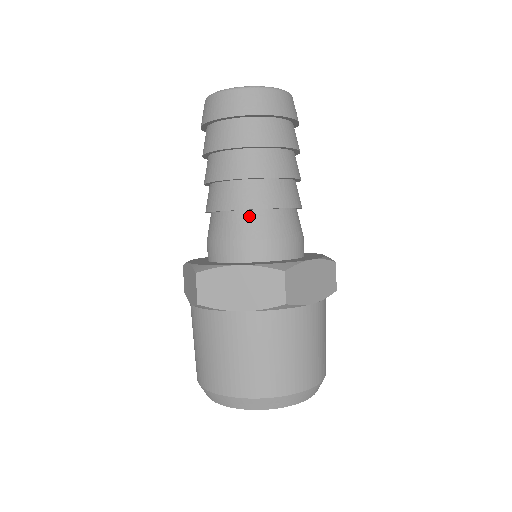
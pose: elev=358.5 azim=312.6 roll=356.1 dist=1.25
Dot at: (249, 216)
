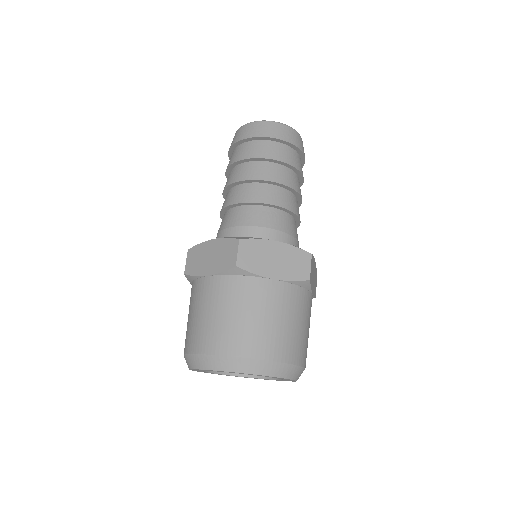
Dot at: (276, 213)
